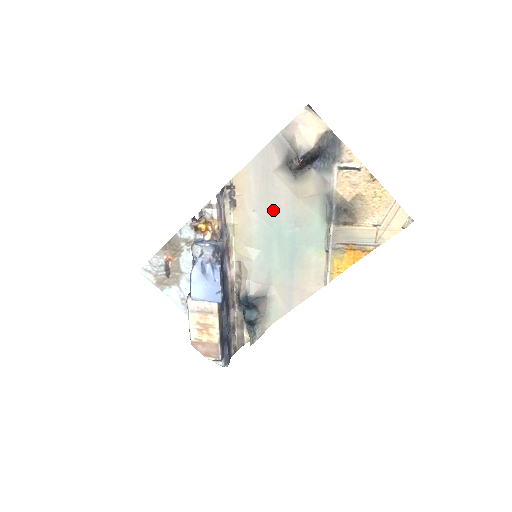
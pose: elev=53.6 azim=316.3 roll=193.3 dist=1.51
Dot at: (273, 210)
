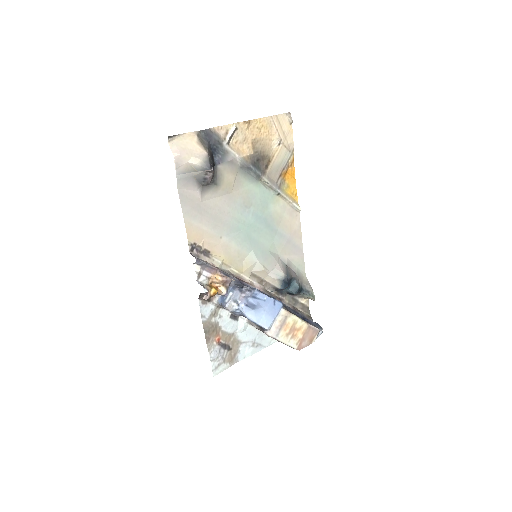
Dot at: (228, 220)
